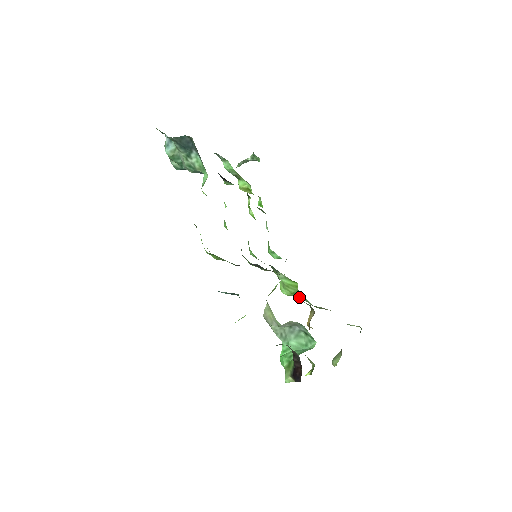
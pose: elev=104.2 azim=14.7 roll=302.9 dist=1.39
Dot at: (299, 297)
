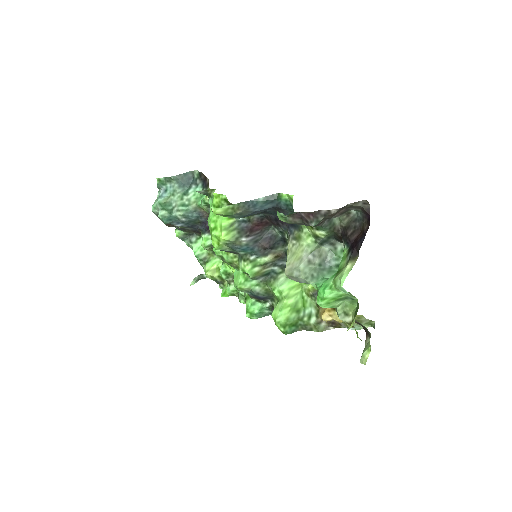
Dot at: (307, 285)
